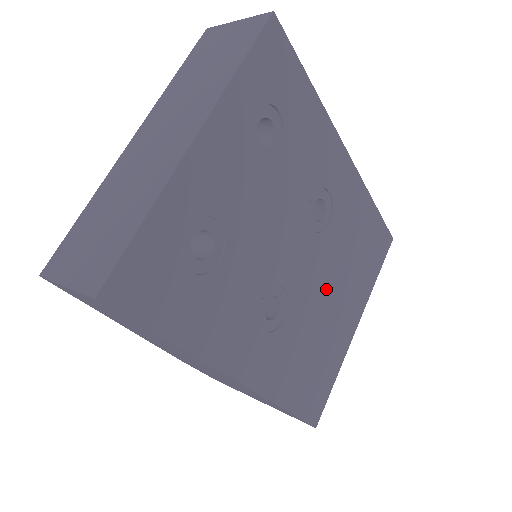
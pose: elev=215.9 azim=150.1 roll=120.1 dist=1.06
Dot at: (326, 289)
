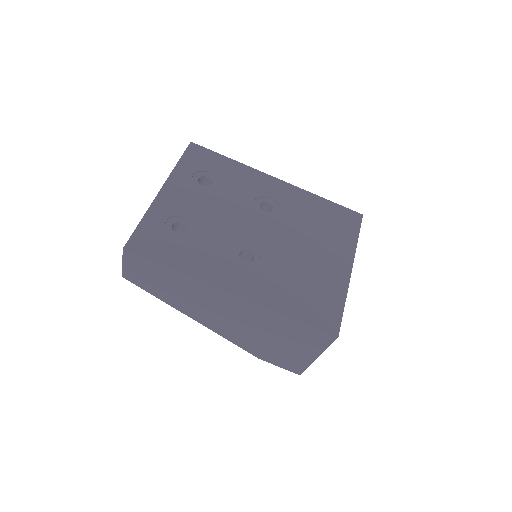
Dot at: (296, 246)
